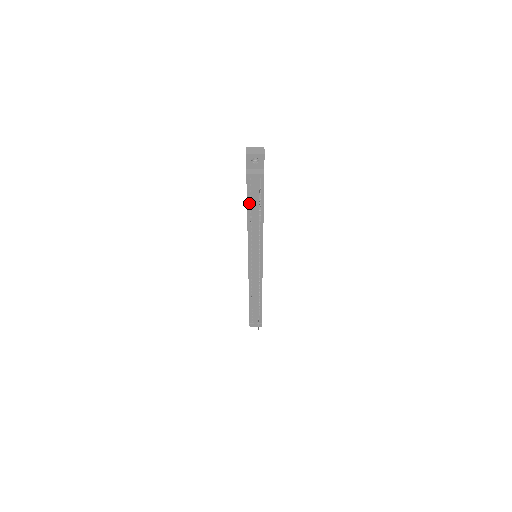
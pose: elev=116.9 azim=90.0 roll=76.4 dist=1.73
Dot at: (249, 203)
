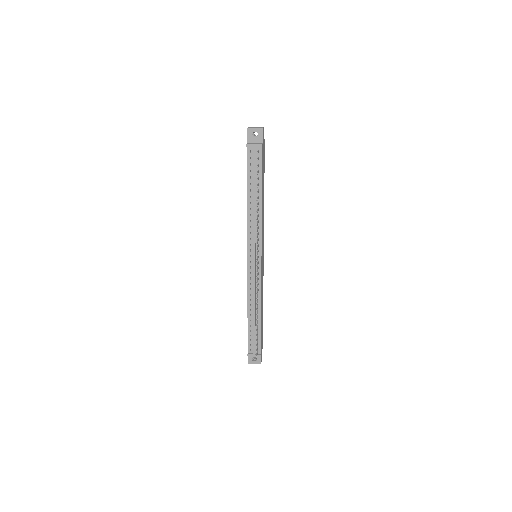
Dot at: (249, 180)
